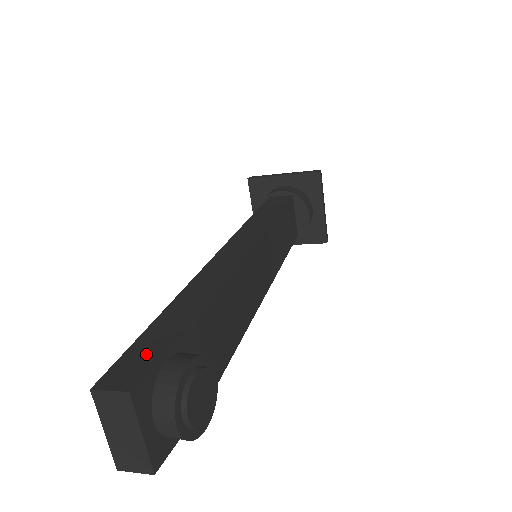
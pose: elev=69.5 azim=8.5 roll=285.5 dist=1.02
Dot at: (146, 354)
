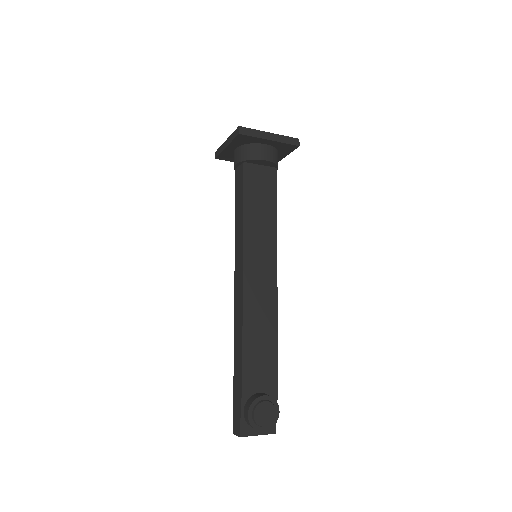
Dot at: (237, 411)
